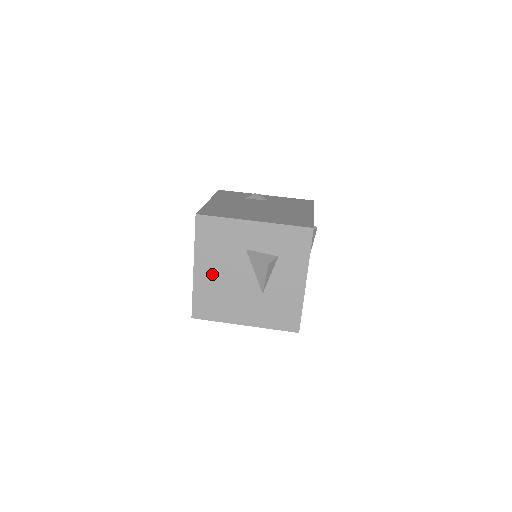
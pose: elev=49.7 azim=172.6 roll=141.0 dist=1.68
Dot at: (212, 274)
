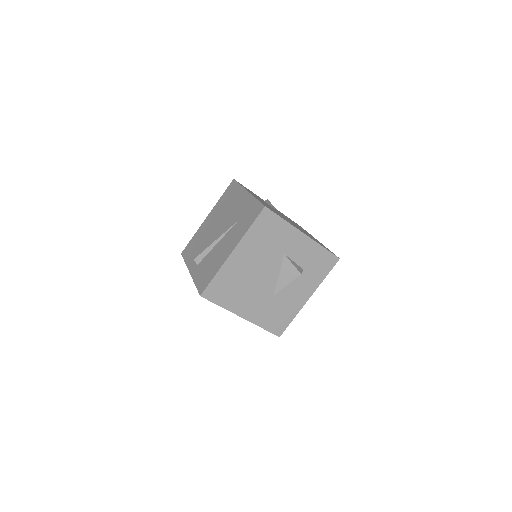
Dot at: (244, 263)
